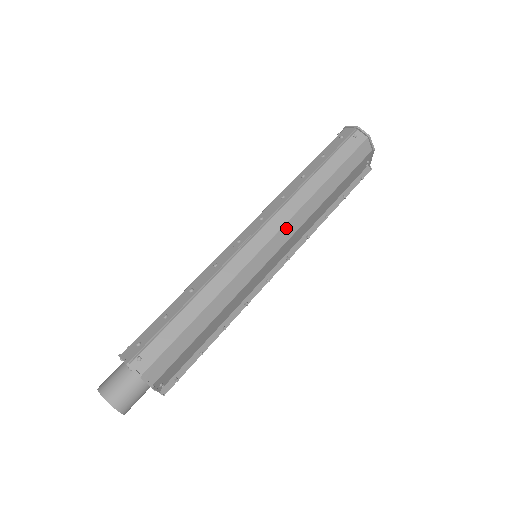
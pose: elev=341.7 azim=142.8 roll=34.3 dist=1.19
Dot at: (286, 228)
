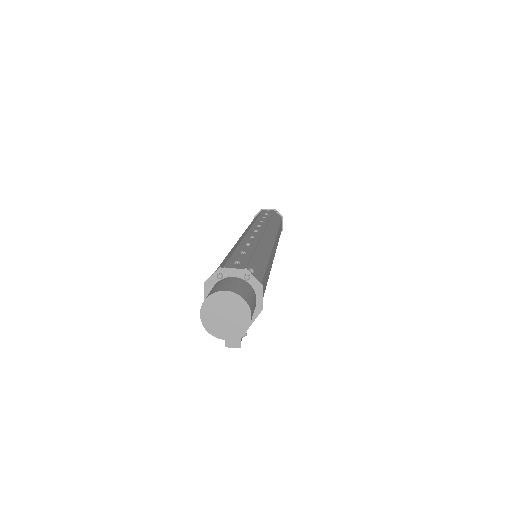
Dot at: (276, 240)
